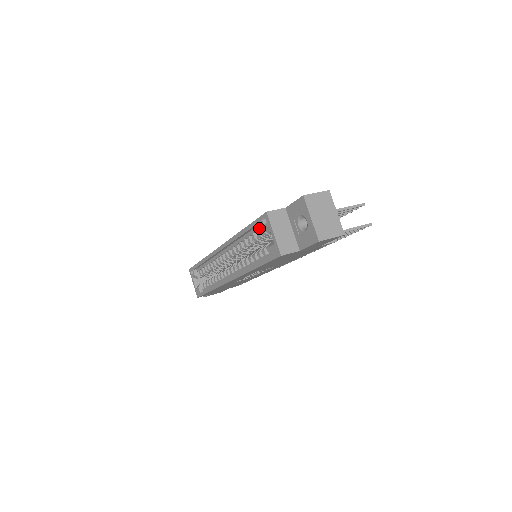
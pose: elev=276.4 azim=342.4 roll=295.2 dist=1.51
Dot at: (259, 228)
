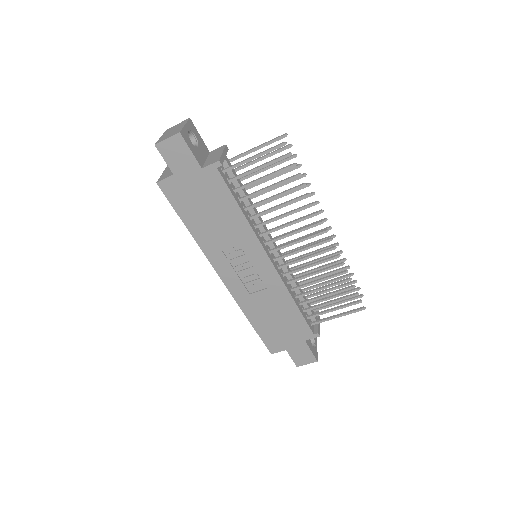
Dot at: occluded
